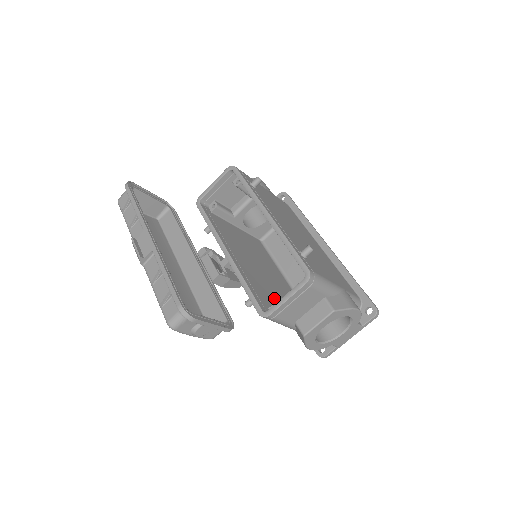
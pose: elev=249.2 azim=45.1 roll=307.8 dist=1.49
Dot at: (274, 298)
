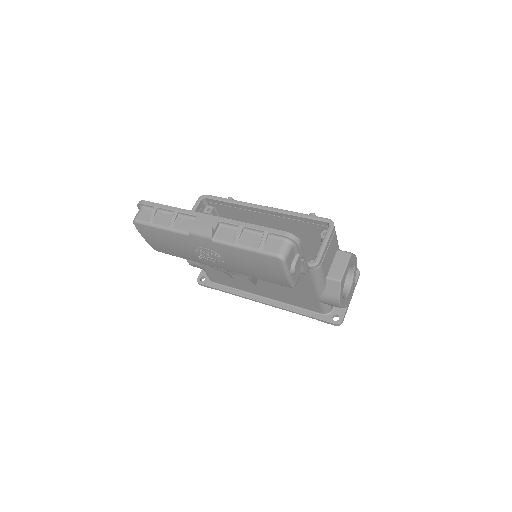
Dot at: occluded
